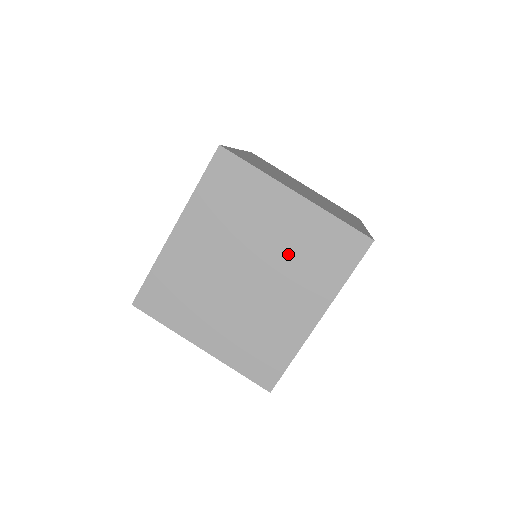
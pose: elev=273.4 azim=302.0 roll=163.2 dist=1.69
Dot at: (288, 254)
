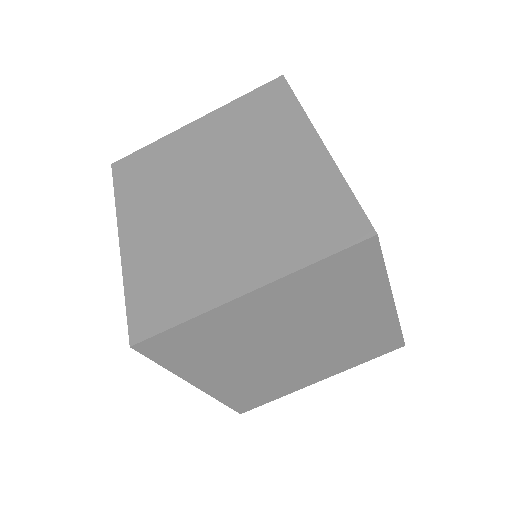
Dot at: (307, 313)
